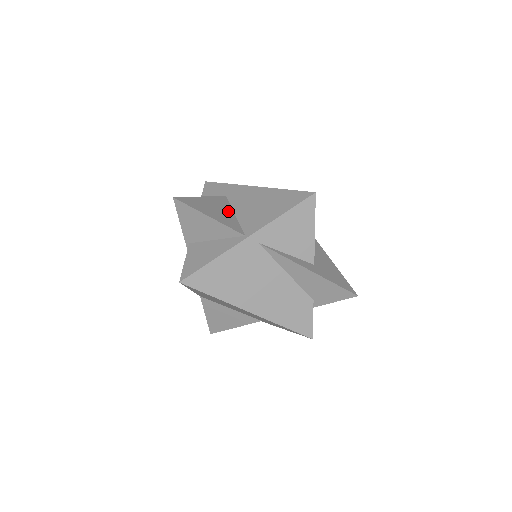
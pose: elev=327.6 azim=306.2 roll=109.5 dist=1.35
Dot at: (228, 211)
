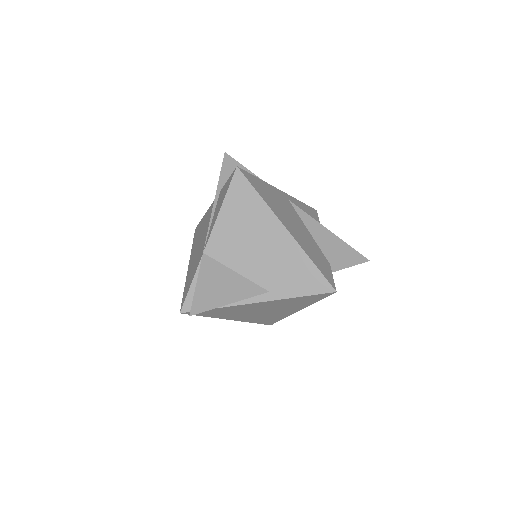
Dot at: occluded
